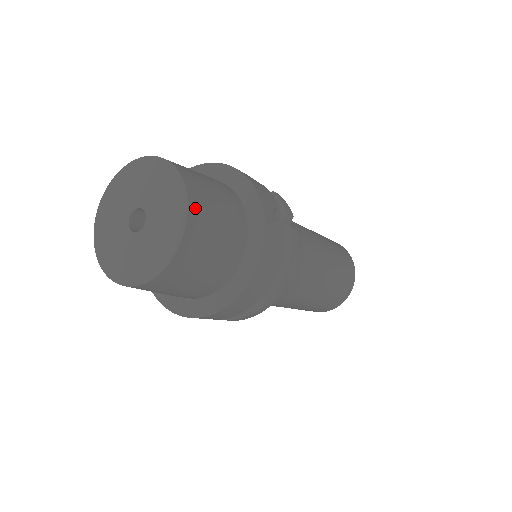
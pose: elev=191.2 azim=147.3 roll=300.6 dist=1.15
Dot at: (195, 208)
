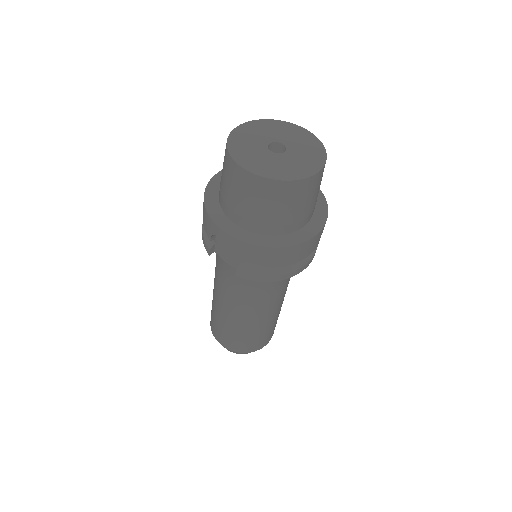
Dot at: occluded
